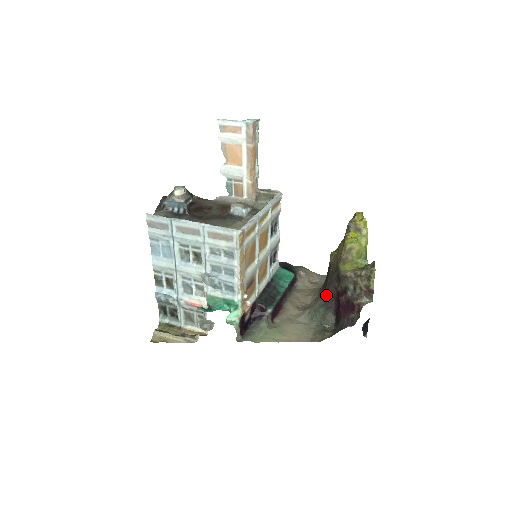
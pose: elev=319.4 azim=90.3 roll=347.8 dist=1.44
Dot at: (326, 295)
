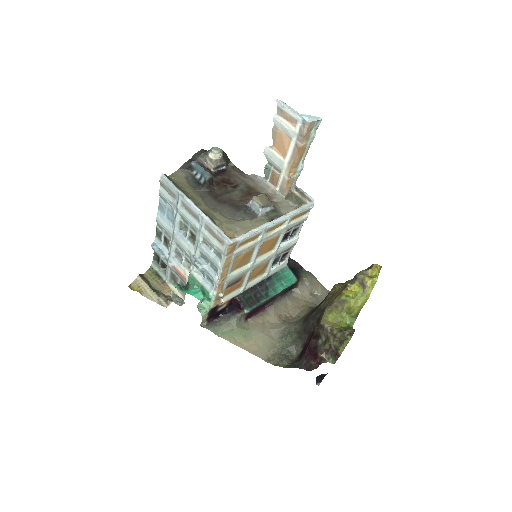
Dot at: (304, 325)
